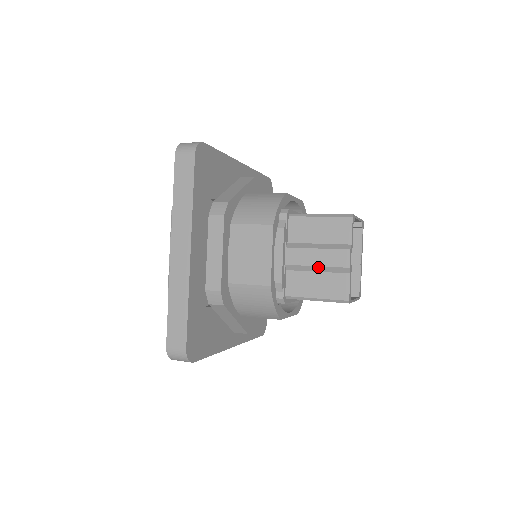
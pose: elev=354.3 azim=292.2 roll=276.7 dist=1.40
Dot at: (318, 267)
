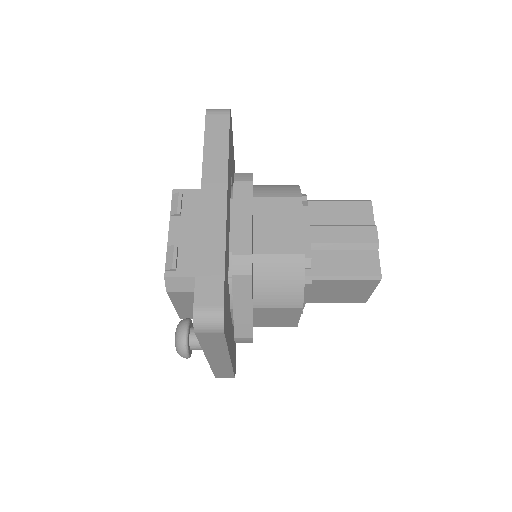
Dot at: (346, 244)
